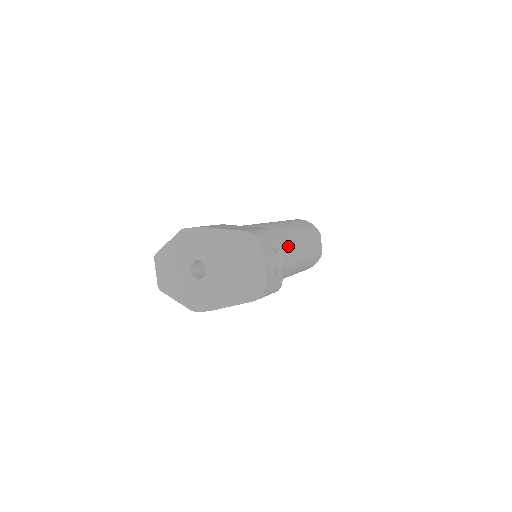
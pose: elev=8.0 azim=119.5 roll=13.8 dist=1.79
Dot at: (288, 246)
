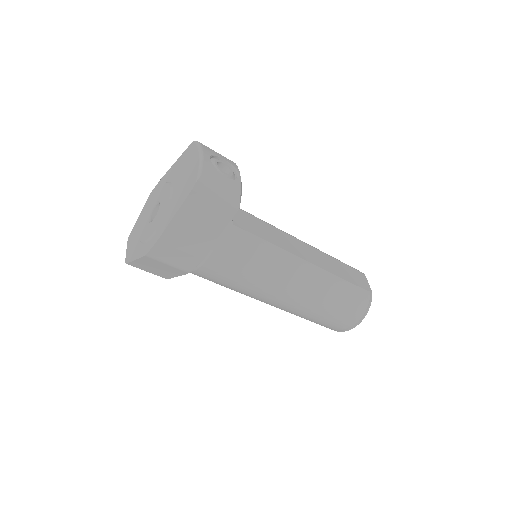
Dot at: (294, 242)
